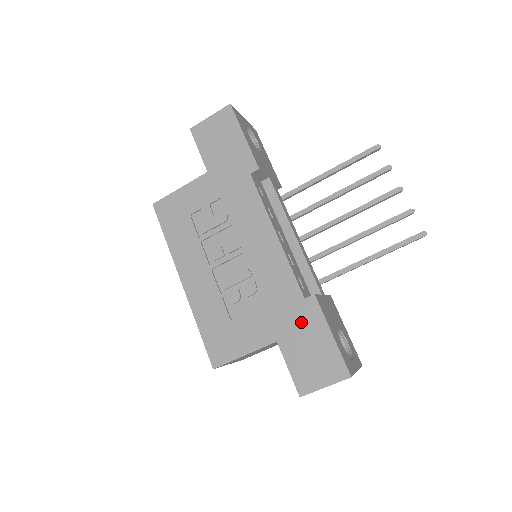
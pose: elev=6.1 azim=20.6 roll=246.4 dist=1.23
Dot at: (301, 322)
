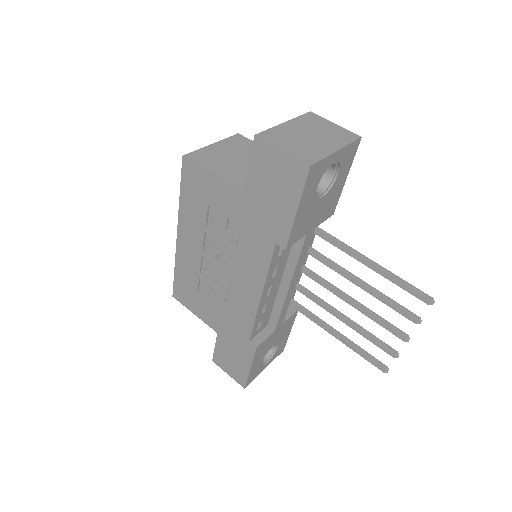
Dot at: (238, 345)
